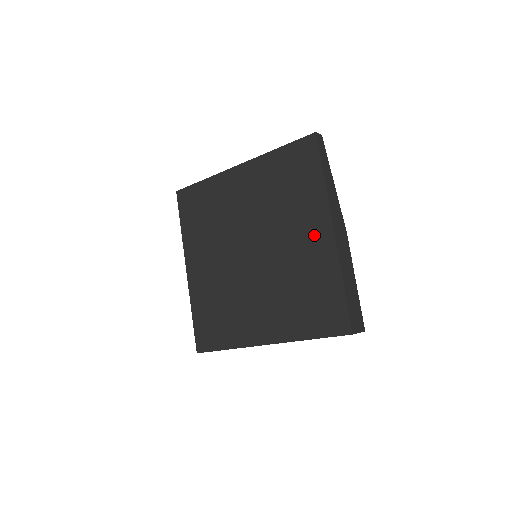
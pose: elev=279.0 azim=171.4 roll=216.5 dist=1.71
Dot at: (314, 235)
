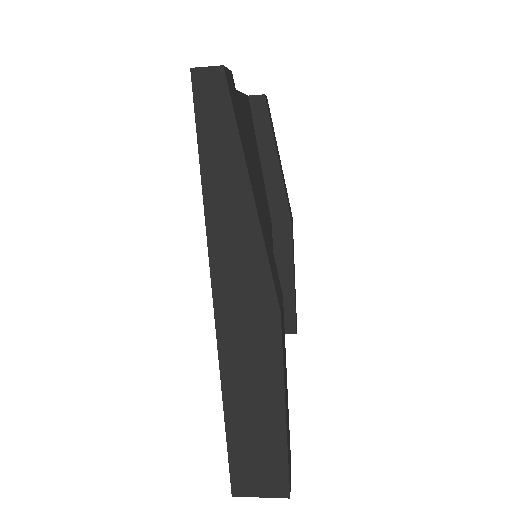
Dot at: occluded
